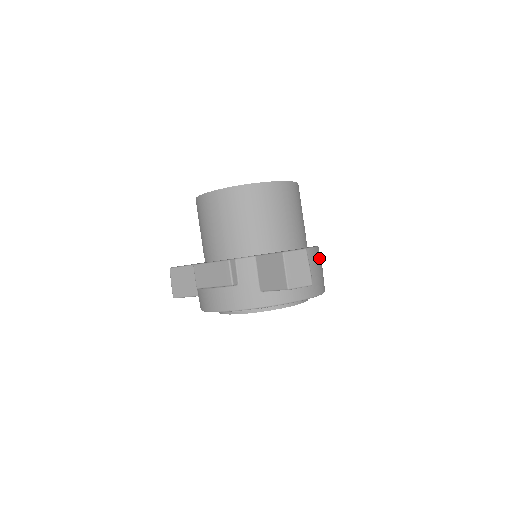
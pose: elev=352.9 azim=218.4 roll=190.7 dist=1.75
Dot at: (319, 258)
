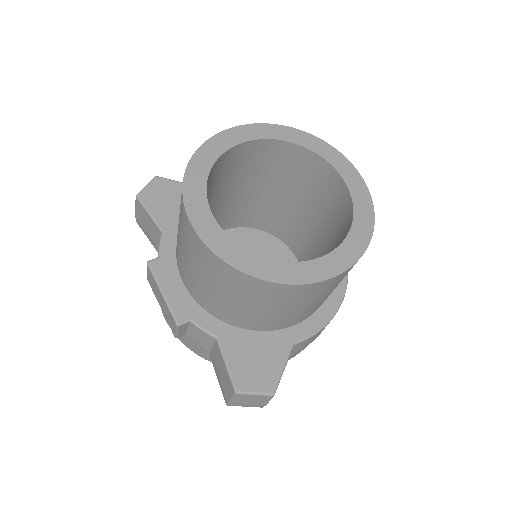
Dot at: occluded
